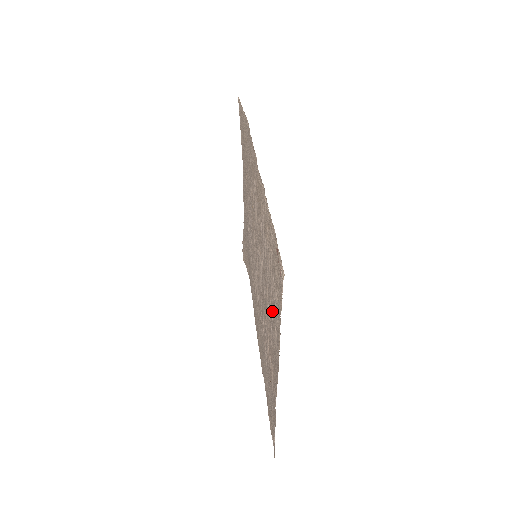
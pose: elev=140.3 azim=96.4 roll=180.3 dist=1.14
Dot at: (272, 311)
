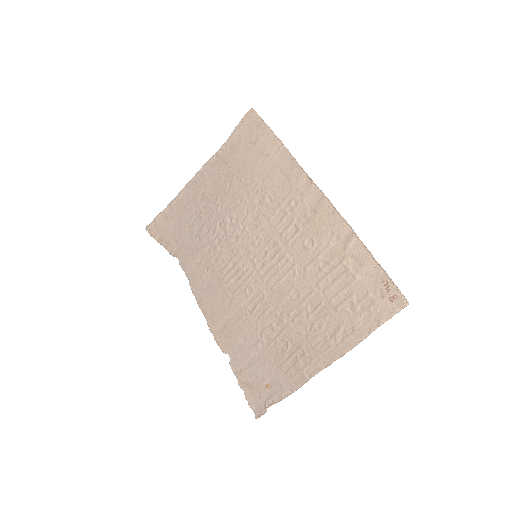
Dot at: (330, 314)
